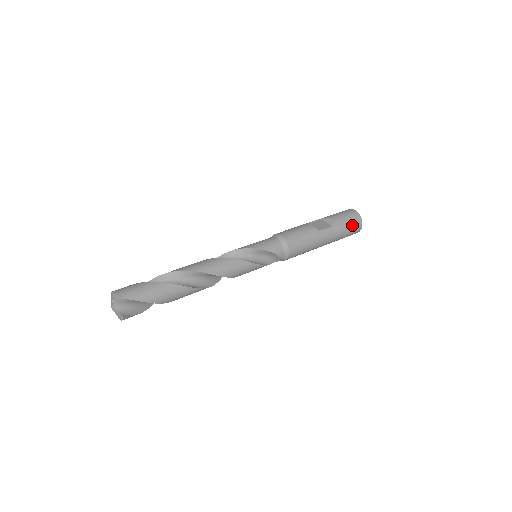
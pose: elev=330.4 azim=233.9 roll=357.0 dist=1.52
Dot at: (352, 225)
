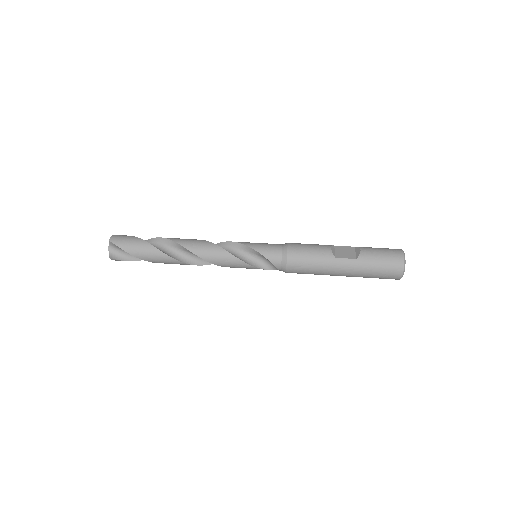
Dot at: (386, 267)
